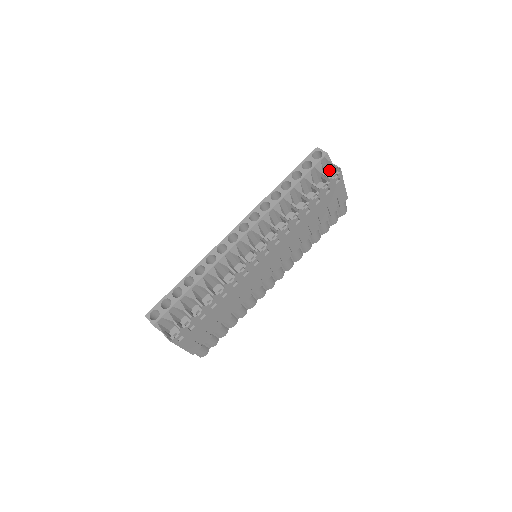
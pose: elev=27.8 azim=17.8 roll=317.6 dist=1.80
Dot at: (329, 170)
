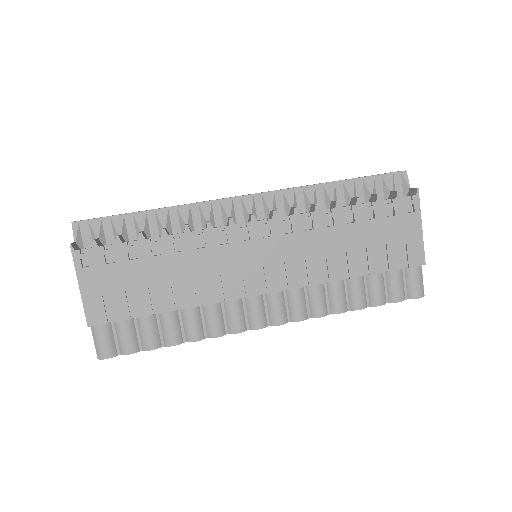
Dot at: occluded
